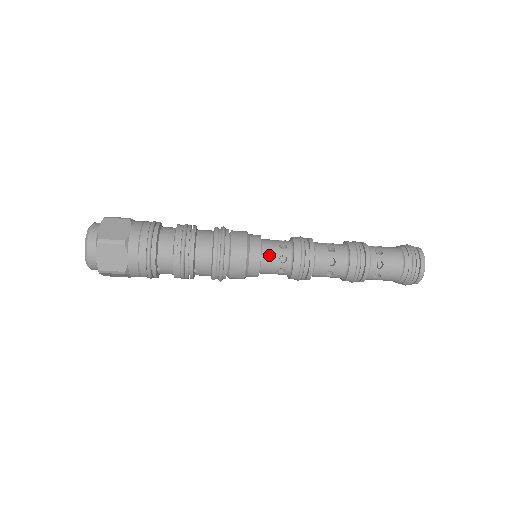
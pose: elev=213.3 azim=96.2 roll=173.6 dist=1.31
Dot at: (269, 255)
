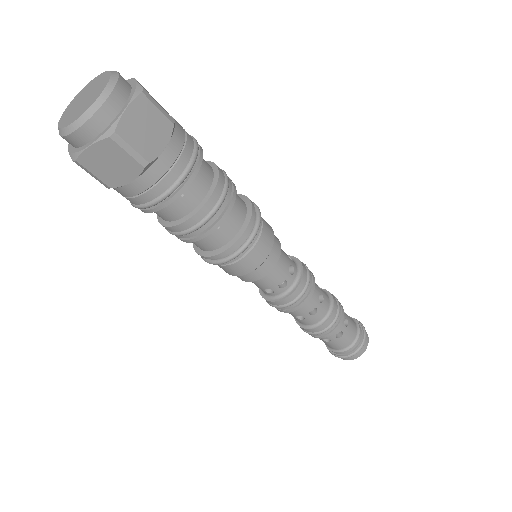
Dot at: (283, 257)
